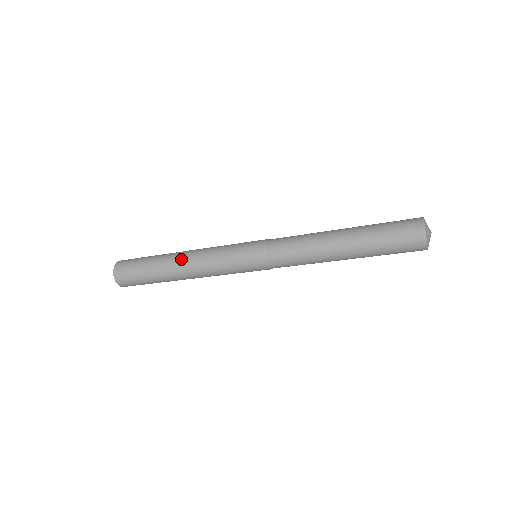
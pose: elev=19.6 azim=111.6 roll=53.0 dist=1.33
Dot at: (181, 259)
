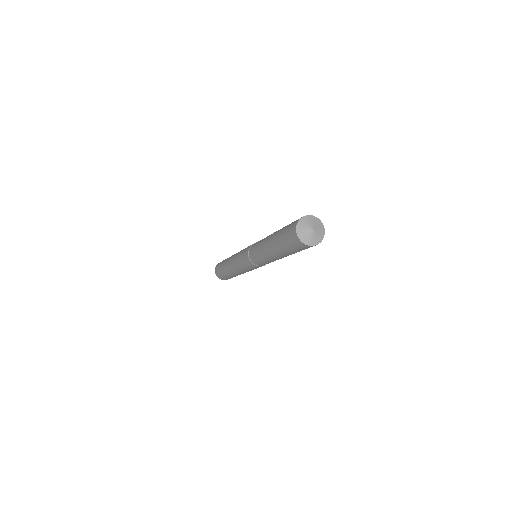
Dot at: (230, 257)
